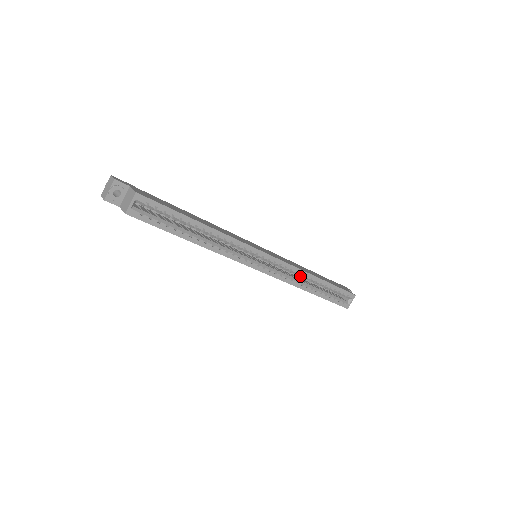
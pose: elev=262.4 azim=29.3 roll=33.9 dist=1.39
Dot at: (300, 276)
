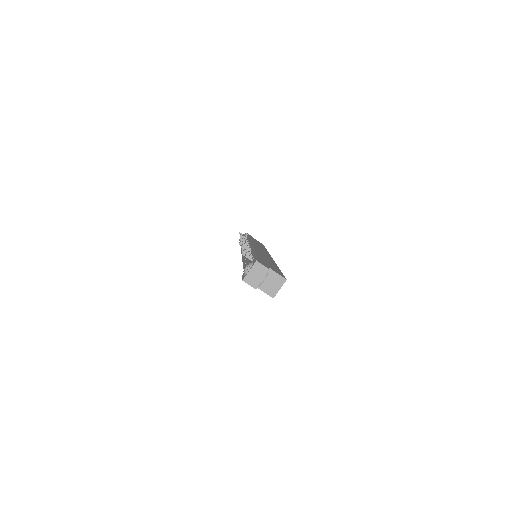
Dot at: occluded
